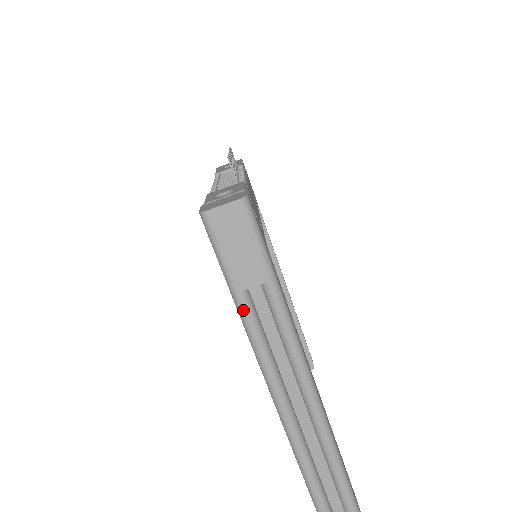
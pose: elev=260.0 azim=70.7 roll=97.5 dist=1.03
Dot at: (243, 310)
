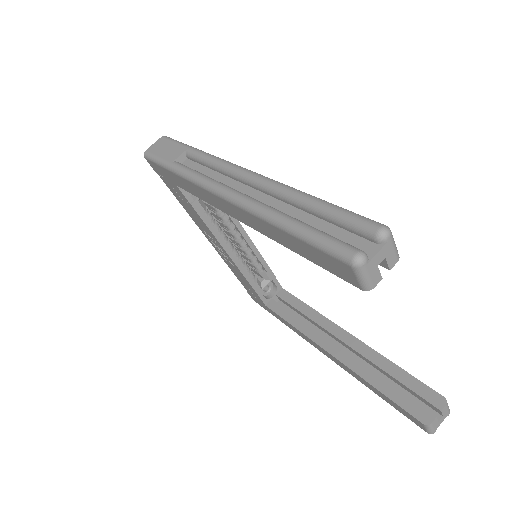
Dot at: (177, 168)
